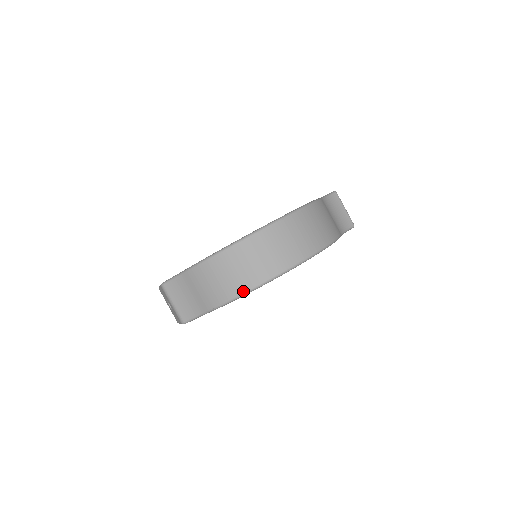
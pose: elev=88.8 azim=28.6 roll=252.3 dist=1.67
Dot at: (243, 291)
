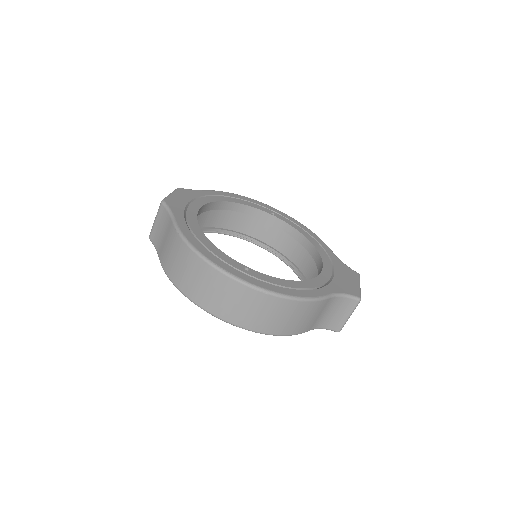
Dot at: (178, 287)
